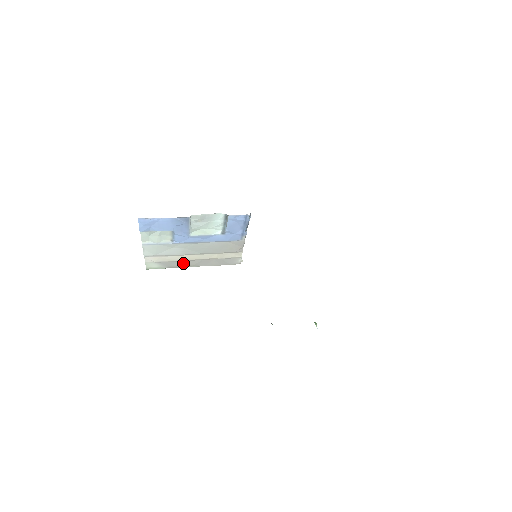
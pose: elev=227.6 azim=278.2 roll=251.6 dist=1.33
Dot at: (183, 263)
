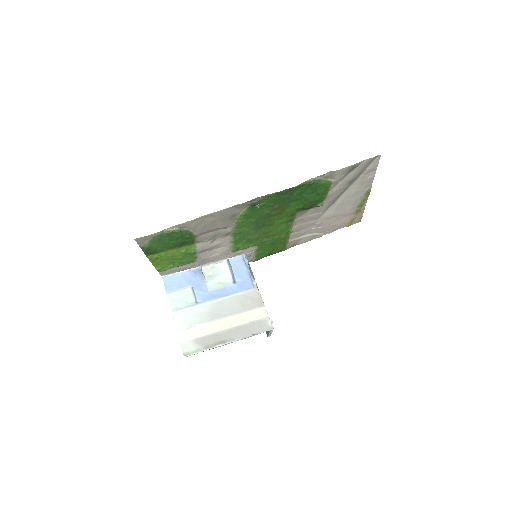
Dot at: (217, 338)
